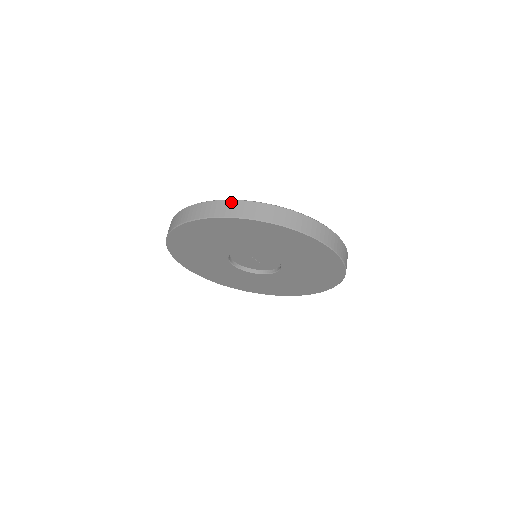
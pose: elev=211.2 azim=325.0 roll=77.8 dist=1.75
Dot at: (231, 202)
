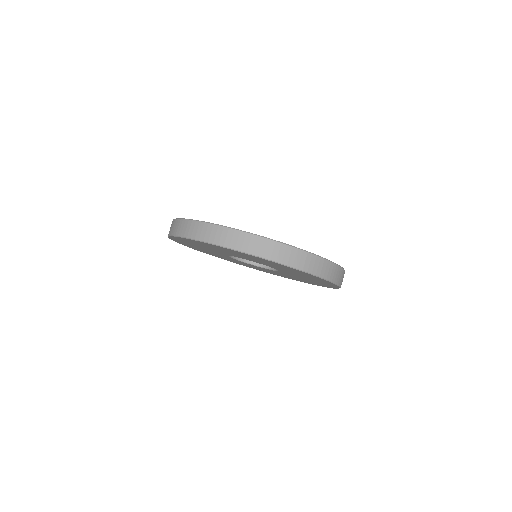
Dot at: (179, 221)
